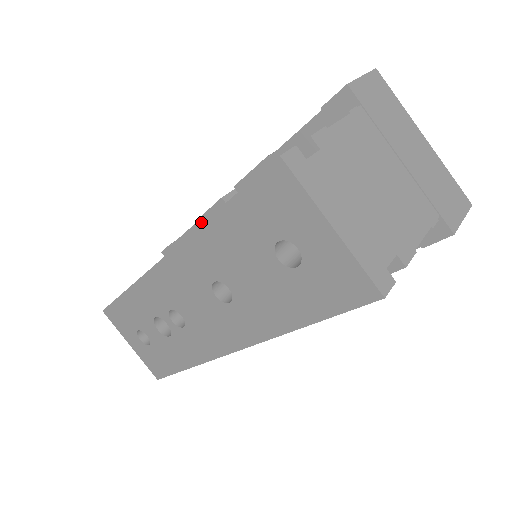
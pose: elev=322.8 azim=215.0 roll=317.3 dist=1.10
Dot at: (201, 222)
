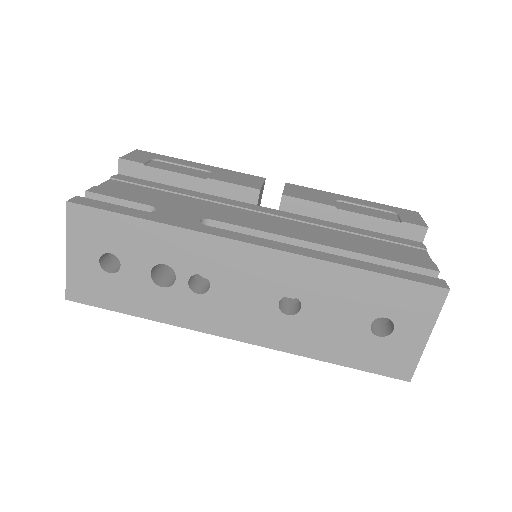
Dot at: (212, 183)
